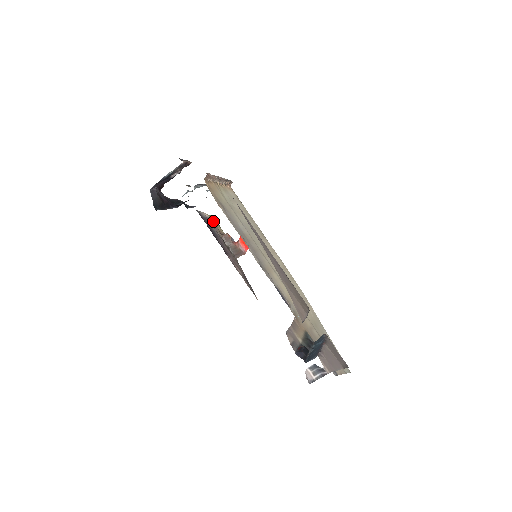
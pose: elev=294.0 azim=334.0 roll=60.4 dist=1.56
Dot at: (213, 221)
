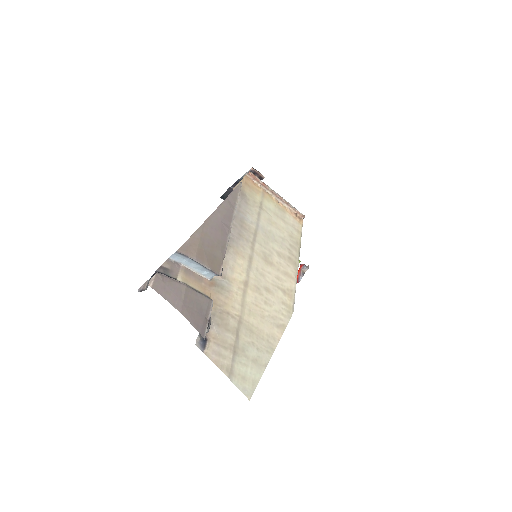
Dot at: occluded
